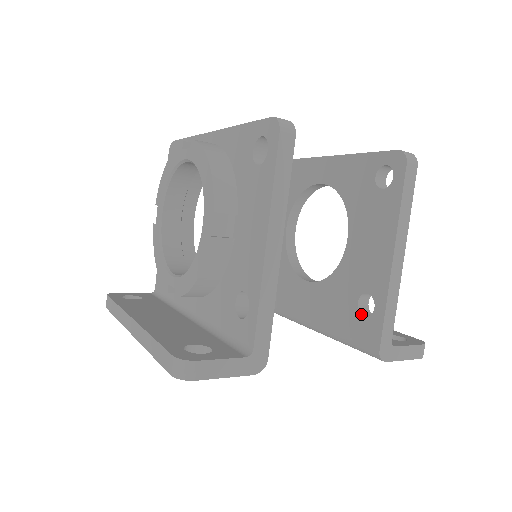
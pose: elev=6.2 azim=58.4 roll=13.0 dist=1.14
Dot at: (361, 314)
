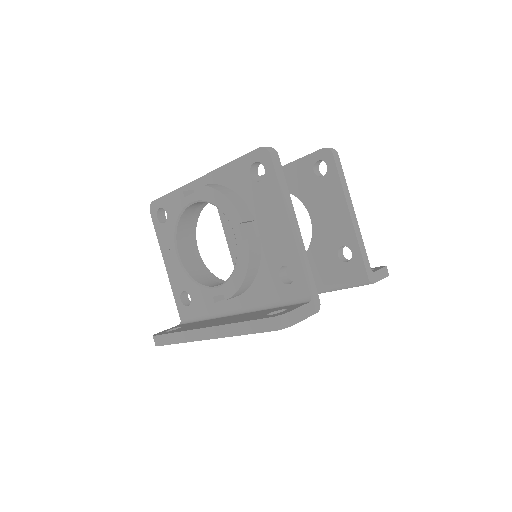
Dot at: (344, 262)
